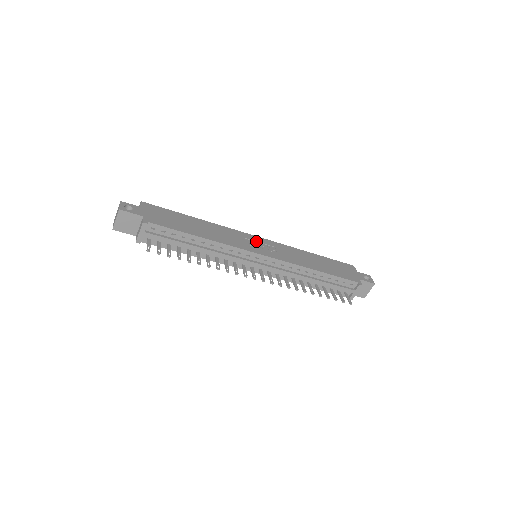
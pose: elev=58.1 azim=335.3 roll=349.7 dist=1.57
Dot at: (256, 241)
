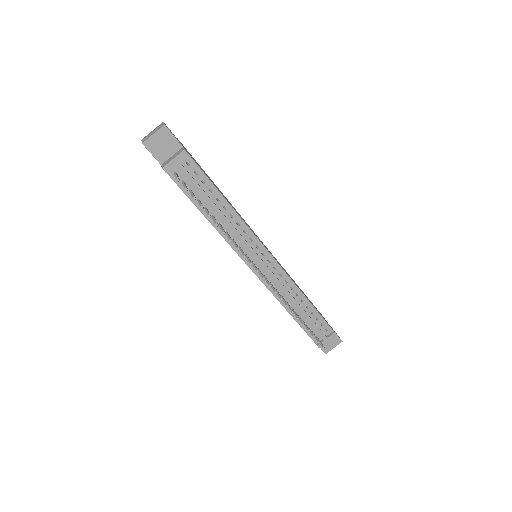
Dot at: (261, 241)
